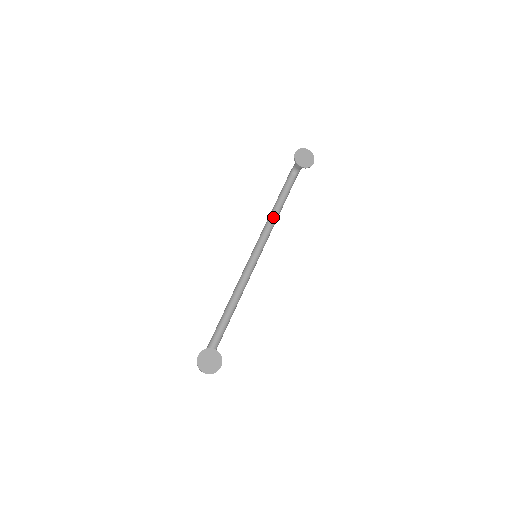
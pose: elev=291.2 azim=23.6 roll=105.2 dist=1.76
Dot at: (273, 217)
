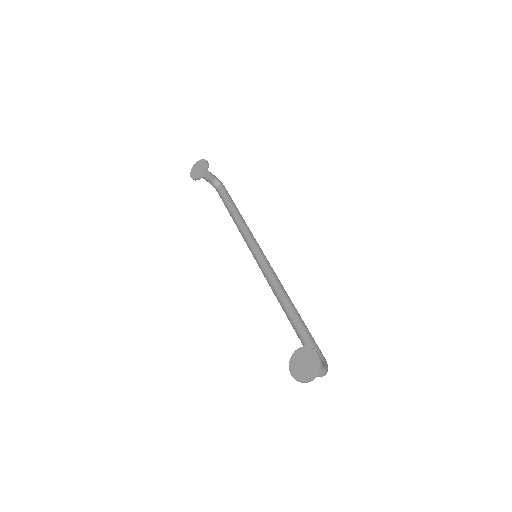
Dot at: (237, 223)
